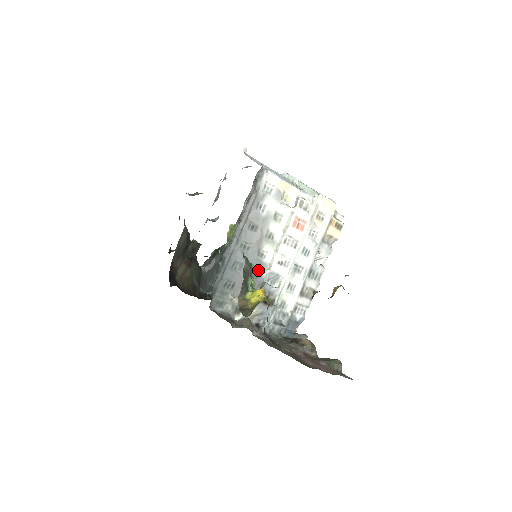
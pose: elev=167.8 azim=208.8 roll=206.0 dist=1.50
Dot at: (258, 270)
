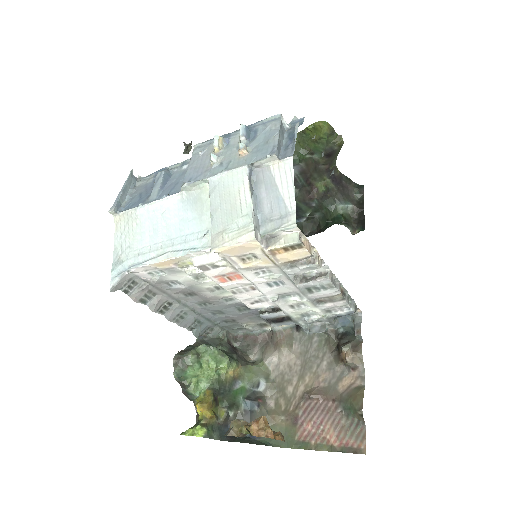
Dot at: (243, 305)
